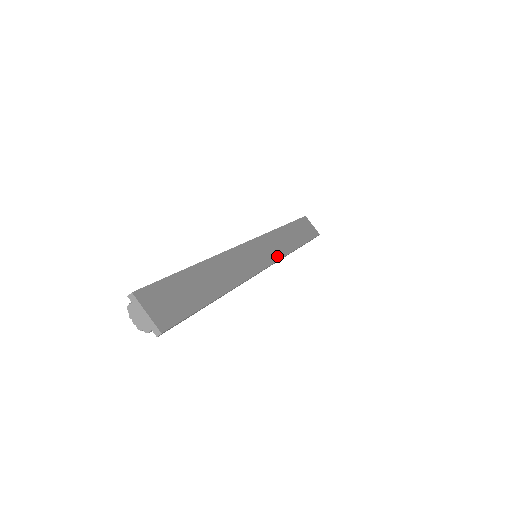
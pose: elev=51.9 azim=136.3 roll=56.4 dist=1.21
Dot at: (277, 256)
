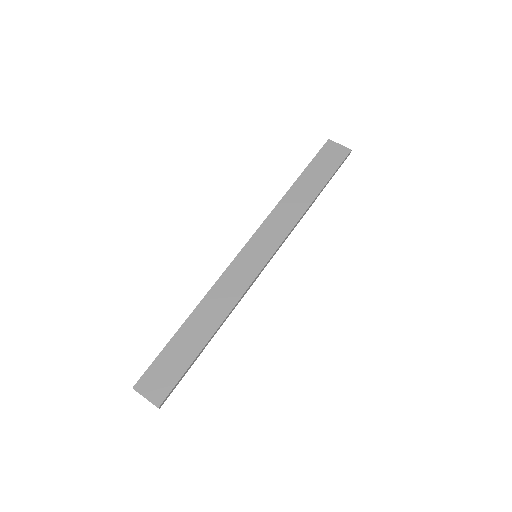
Dot at: (279, 240)
